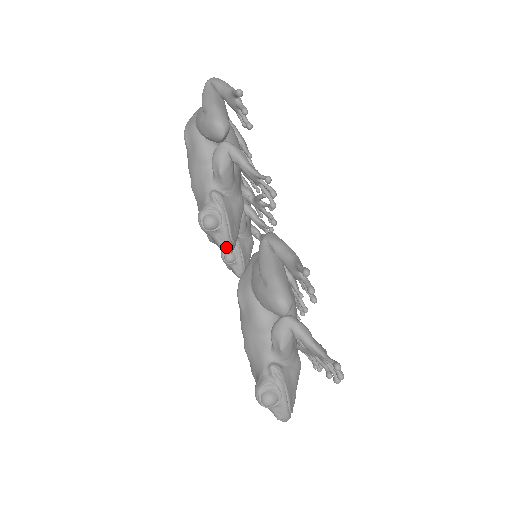
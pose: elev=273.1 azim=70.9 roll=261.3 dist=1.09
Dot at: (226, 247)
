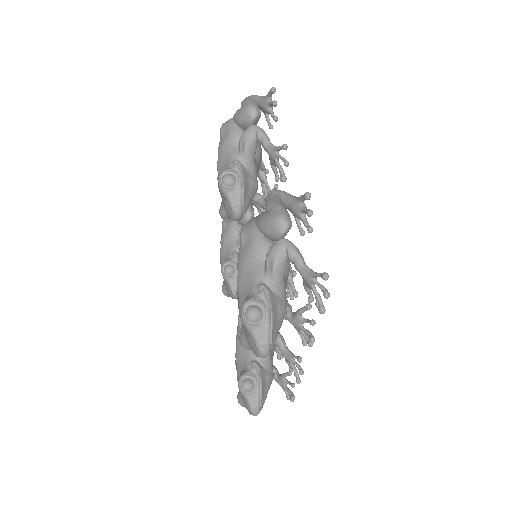
Dot at: (237, 208)
